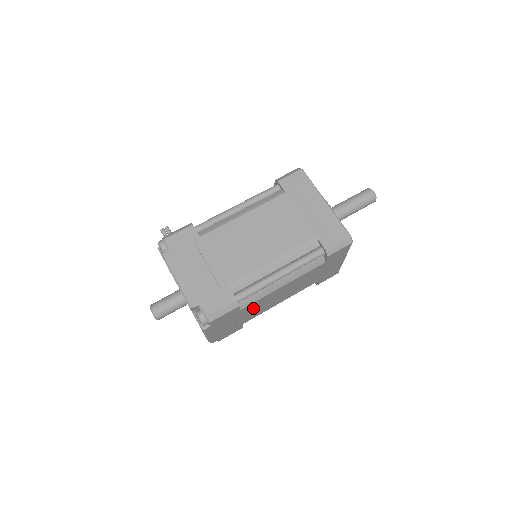
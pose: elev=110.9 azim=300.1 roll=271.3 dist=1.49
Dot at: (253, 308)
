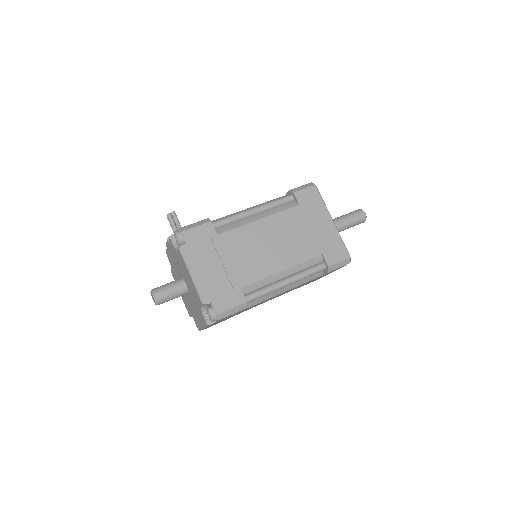
Dot at: (251, 307)
